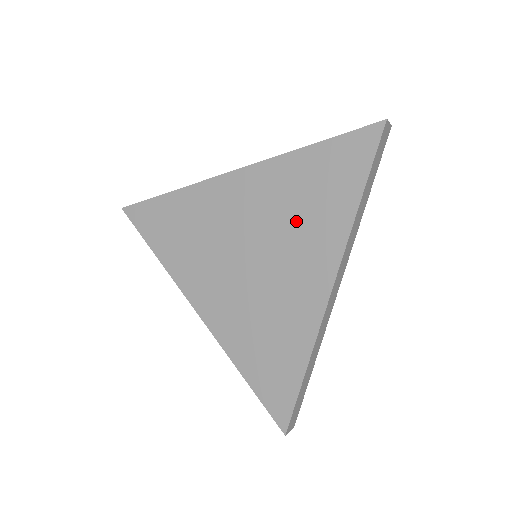
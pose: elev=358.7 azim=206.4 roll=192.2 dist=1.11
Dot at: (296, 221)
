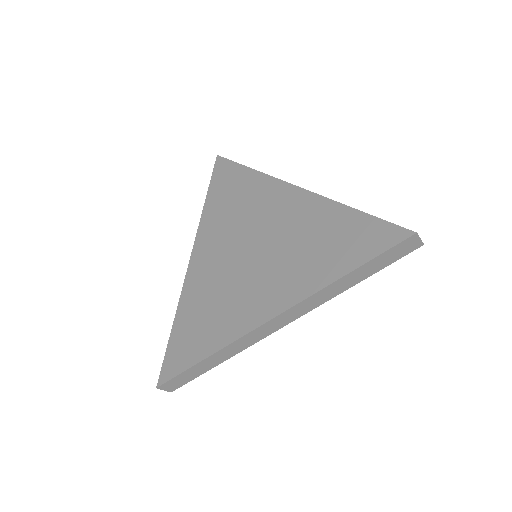
Dot at: (296, 252)
